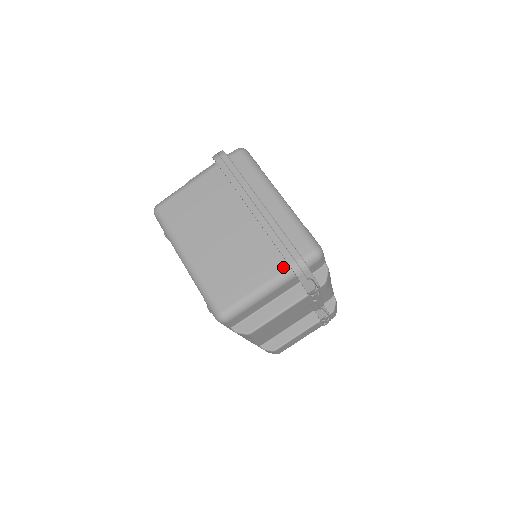
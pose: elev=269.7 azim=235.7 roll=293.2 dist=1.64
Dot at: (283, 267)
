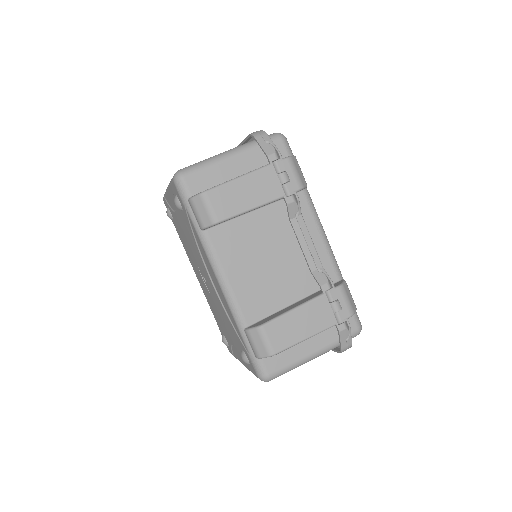
Dot at: occluded
